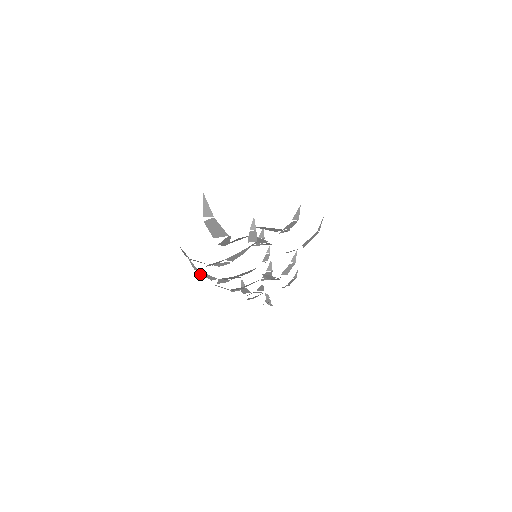
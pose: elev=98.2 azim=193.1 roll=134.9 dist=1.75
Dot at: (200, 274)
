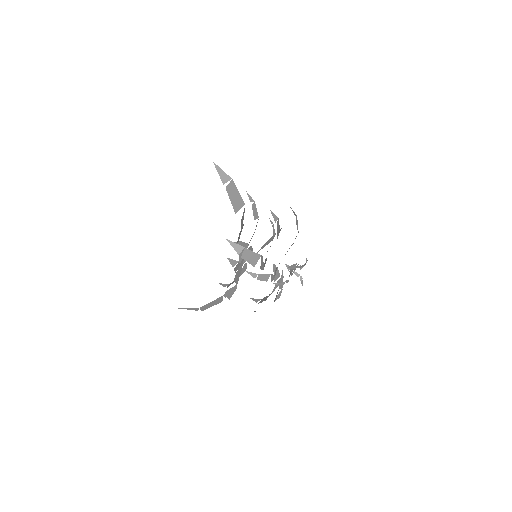
Dot at: (245, 260)
